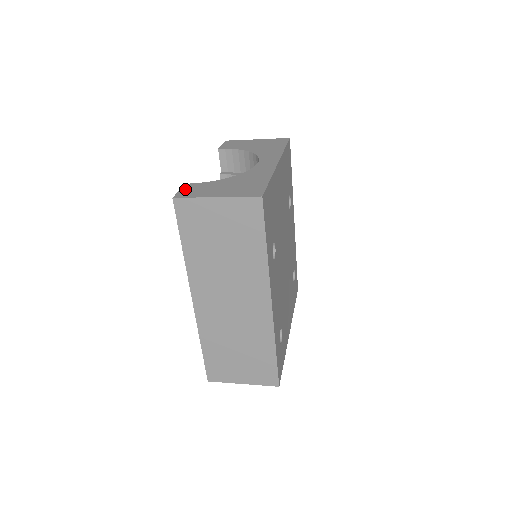
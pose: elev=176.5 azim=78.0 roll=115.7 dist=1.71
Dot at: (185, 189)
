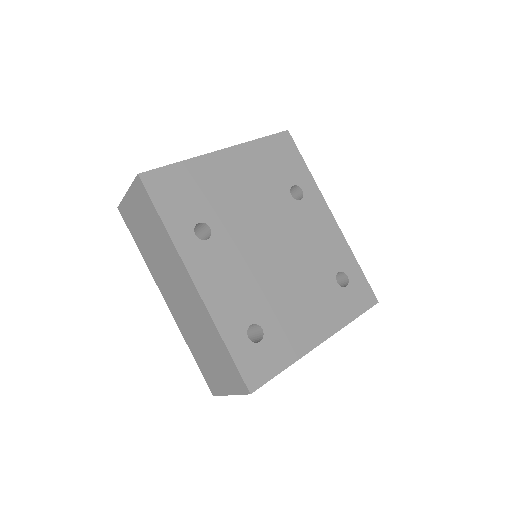
Dot at: occluded
